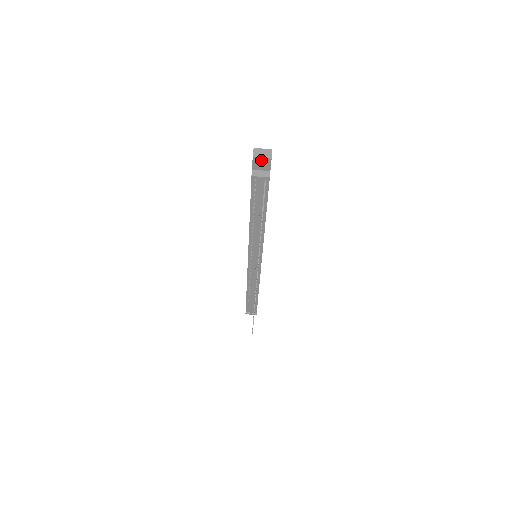
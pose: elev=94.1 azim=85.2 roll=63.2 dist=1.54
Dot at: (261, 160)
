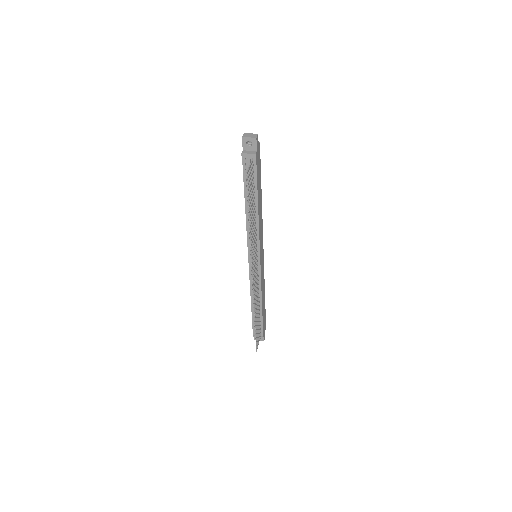
Dot at: (249, 140)
